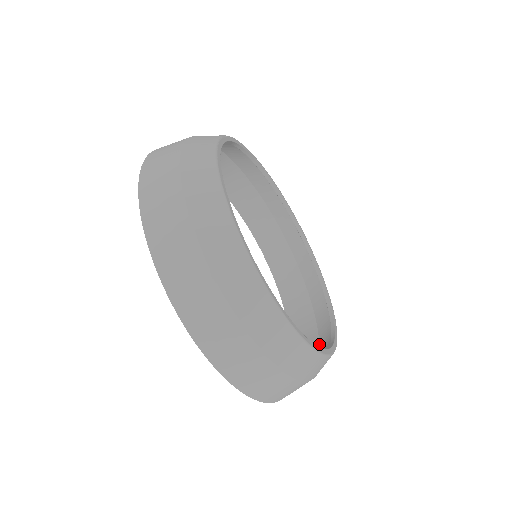
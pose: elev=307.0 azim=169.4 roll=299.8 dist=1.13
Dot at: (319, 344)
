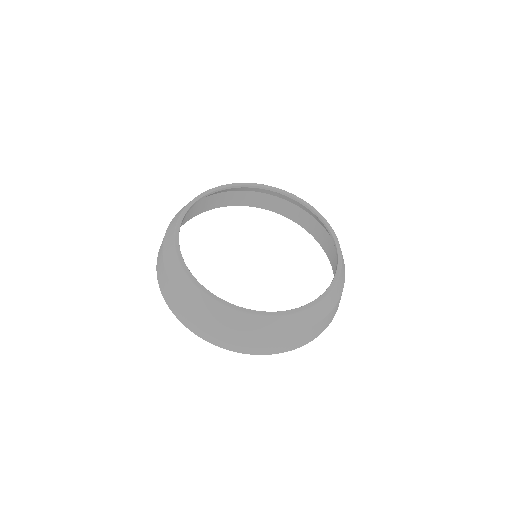
Dot at: occluded
